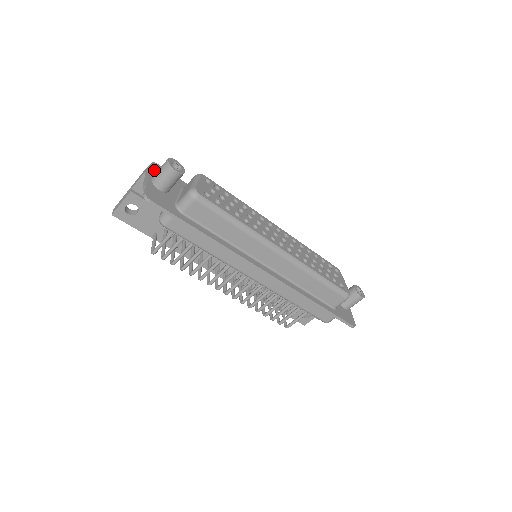
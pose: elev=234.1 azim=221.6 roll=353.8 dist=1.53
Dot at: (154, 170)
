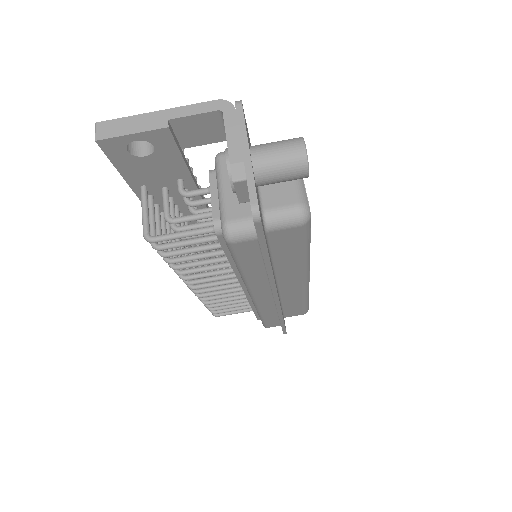
Dot at: occluded
